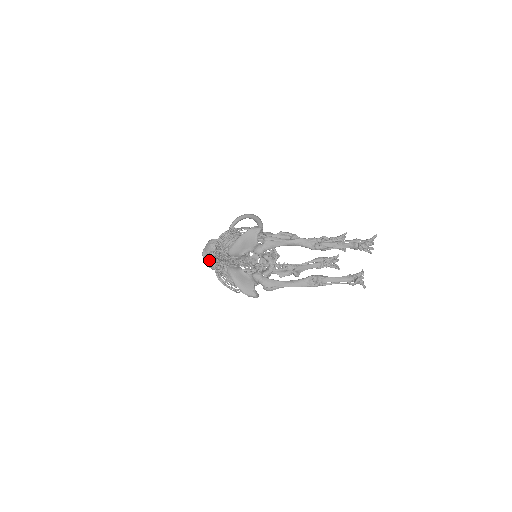
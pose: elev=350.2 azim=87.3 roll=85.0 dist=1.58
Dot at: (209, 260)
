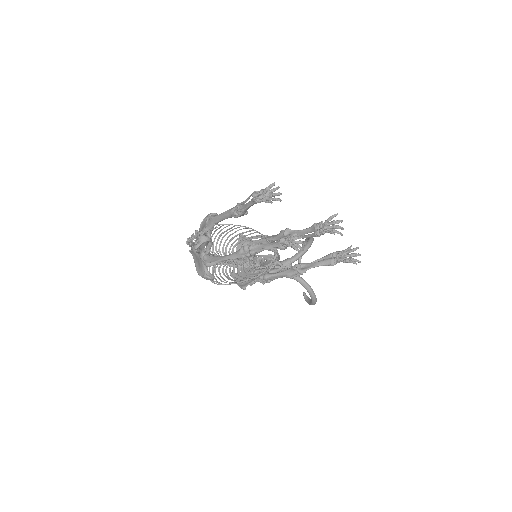
Dot at: occluded
